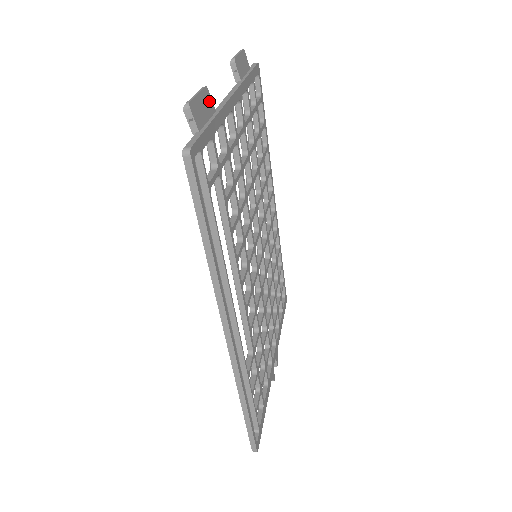
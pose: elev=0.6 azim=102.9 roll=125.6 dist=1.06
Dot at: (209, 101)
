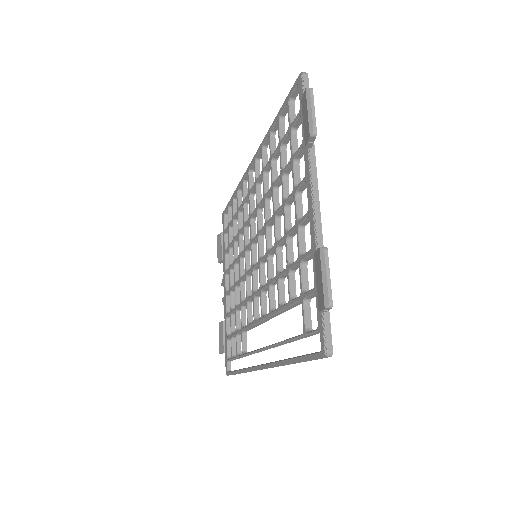
Dot at: occluded
